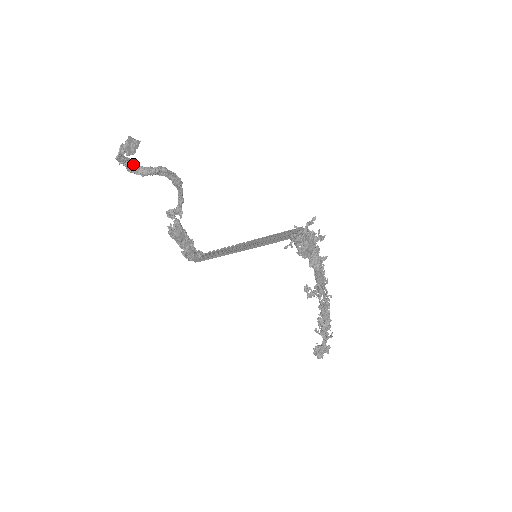
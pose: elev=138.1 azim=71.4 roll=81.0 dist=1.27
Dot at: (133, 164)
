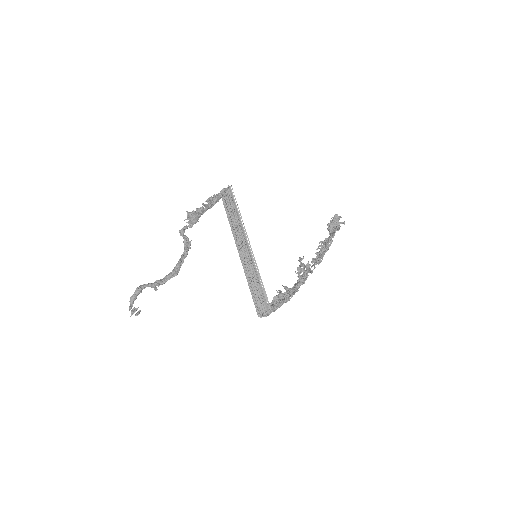
Dot at: occluded
